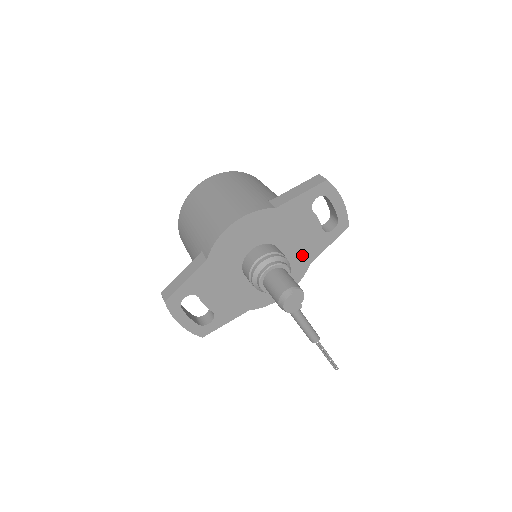
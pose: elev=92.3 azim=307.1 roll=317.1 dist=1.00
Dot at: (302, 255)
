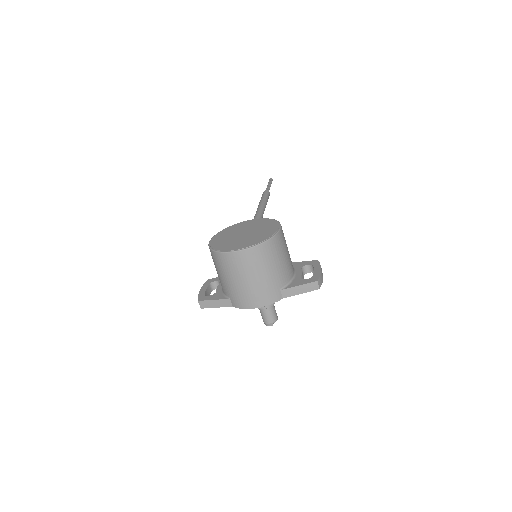
Dot at: occluded
